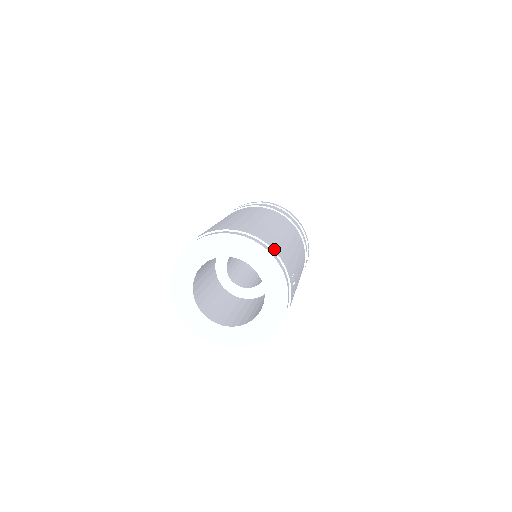
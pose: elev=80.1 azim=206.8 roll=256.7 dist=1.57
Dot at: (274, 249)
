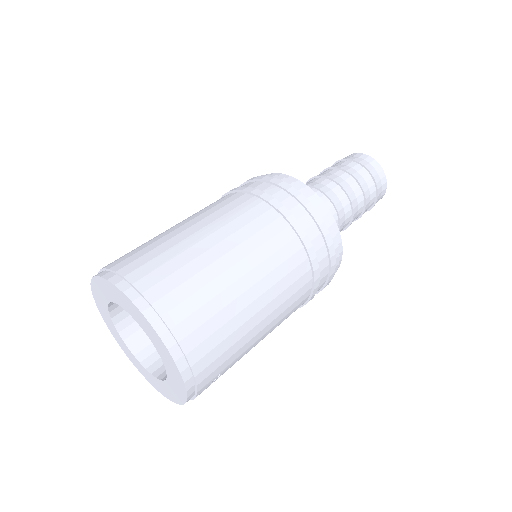
Dot at: (193, 364)
